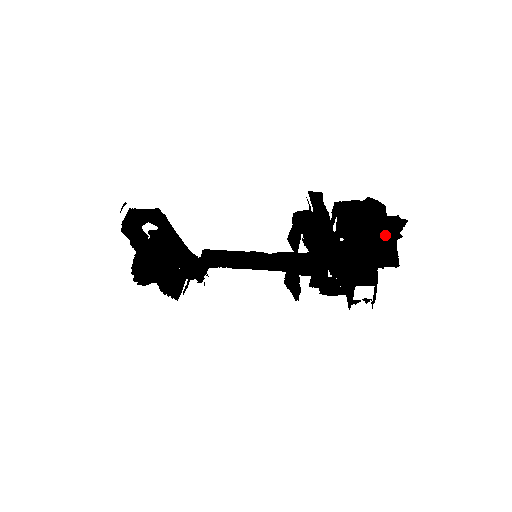
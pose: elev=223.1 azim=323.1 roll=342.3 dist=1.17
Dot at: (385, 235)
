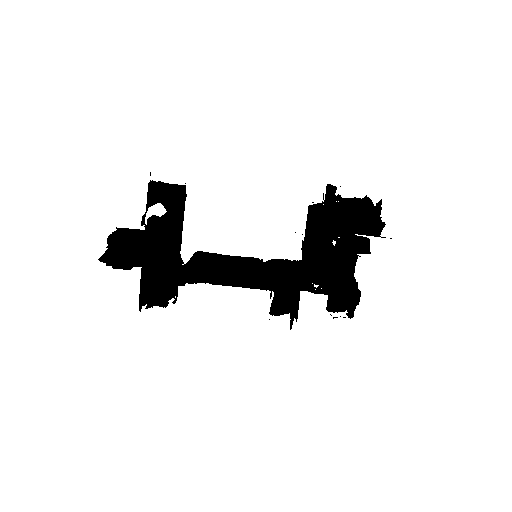
Dot at: (371, 235)
